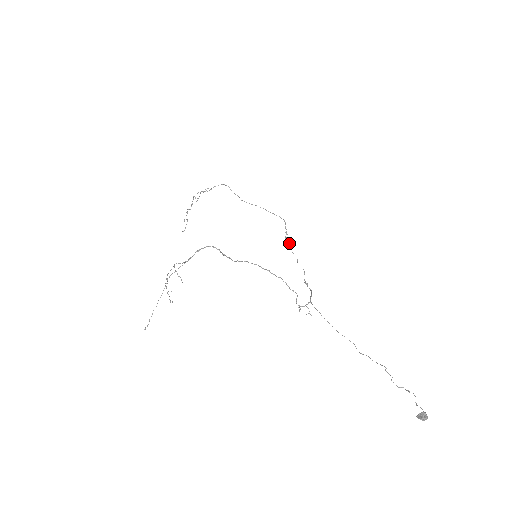
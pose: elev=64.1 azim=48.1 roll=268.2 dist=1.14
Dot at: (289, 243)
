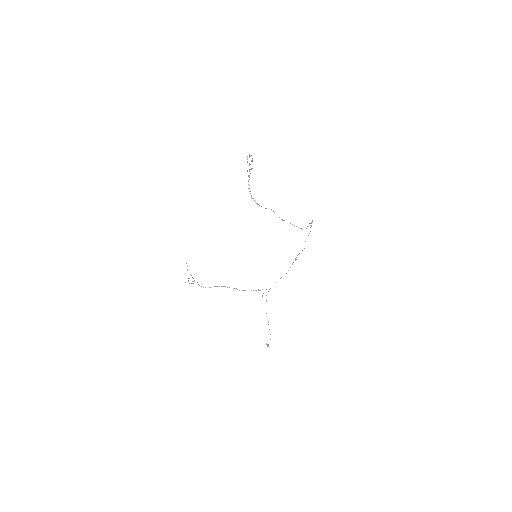
Dot at: occluded
